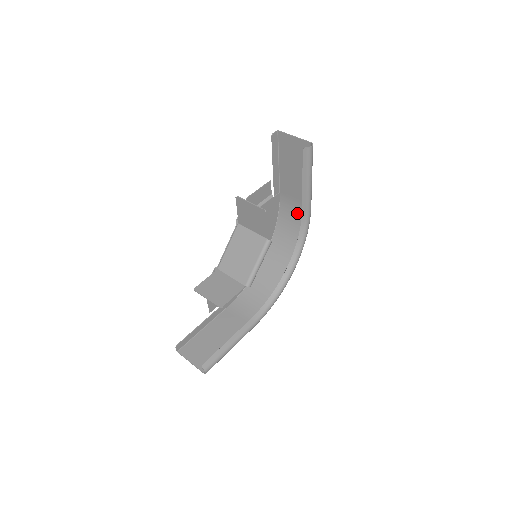
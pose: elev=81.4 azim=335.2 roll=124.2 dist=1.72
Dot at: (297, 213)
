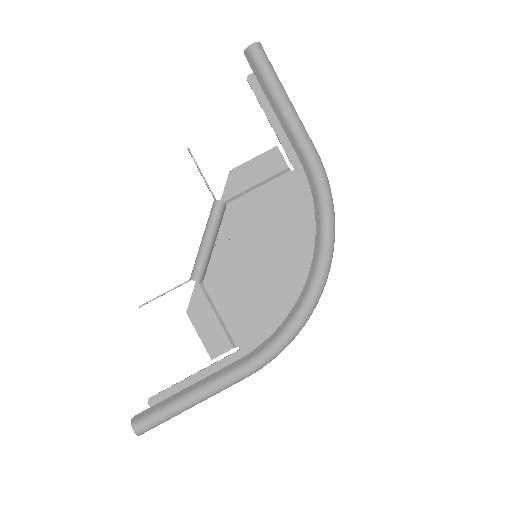
Dot at: occluded
